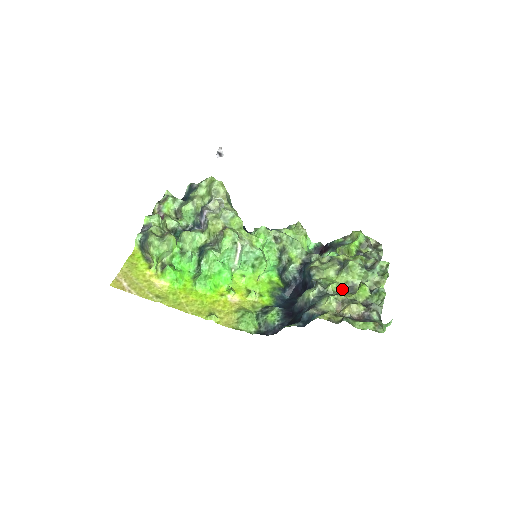
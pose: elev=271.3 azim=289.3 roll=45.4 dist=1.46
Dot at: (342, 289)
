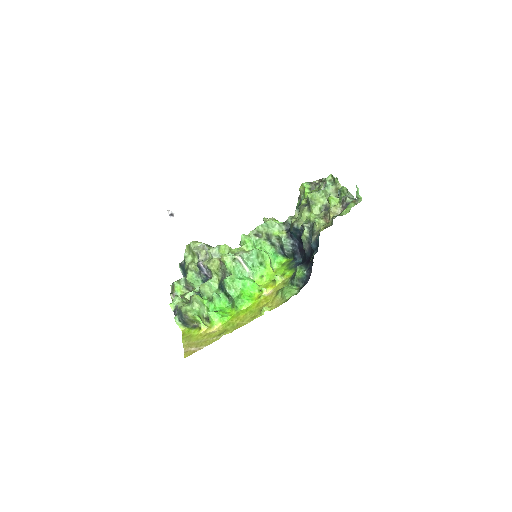
Dot at: occluded
